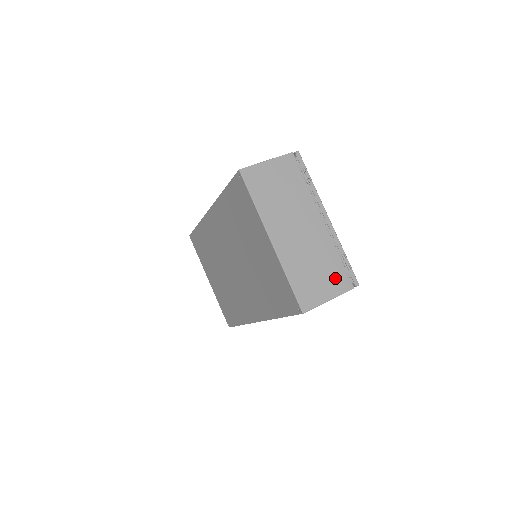
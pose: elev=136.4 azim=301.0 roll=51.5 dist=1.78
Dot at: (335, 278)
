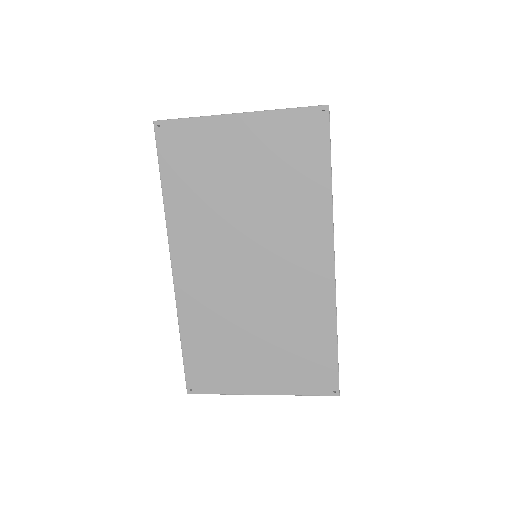
Dot at: occluded
